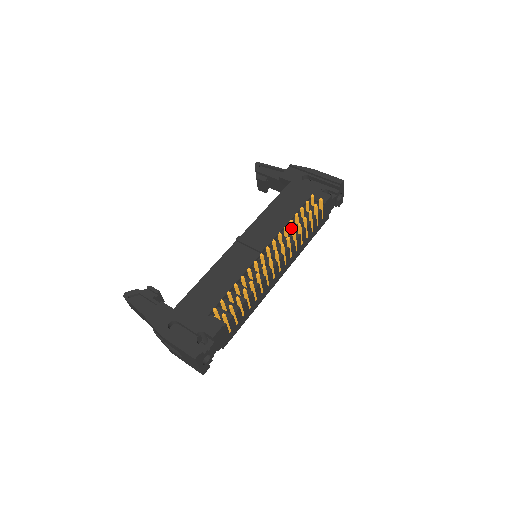
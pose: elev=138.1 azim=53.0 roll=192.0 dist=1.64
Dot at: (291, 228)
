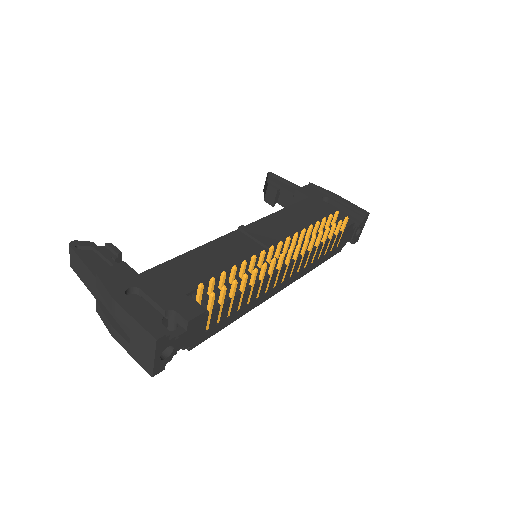
Dot at: (307, 237)
